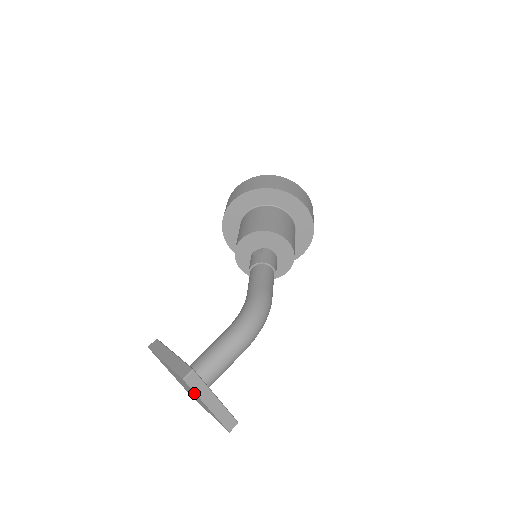
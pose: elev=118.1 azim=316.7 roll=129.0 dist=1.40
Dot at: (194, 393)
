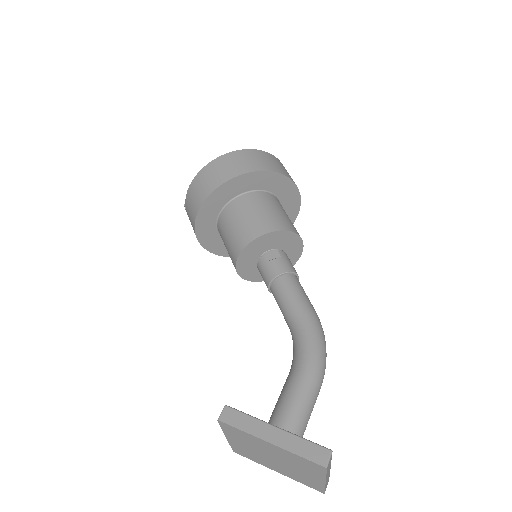
Dot at: (315, 472)
